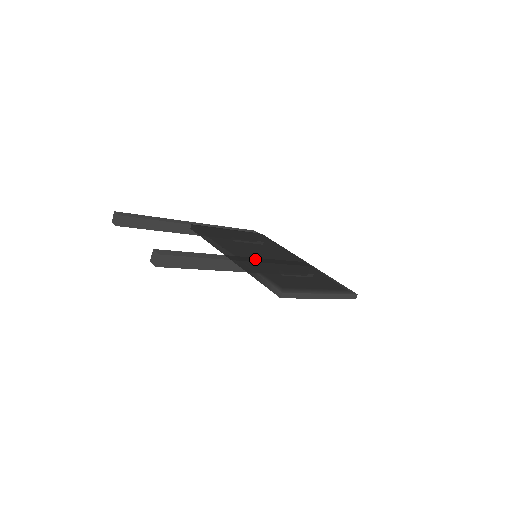
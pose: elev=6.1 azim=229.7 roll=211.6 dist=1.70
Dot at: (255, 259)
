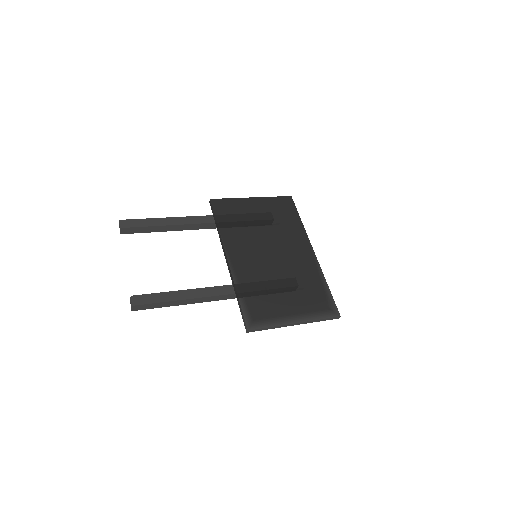
Dot at: (235, 287)
